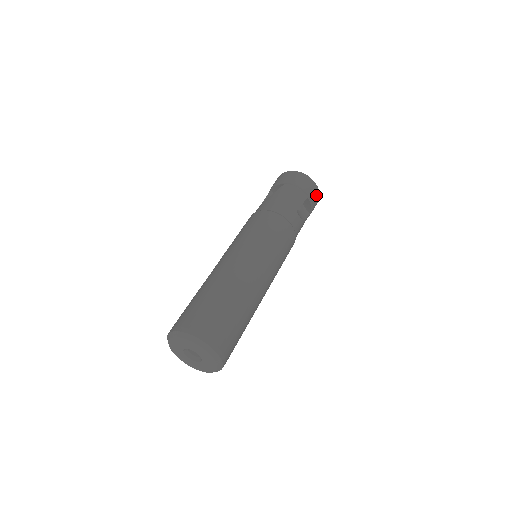
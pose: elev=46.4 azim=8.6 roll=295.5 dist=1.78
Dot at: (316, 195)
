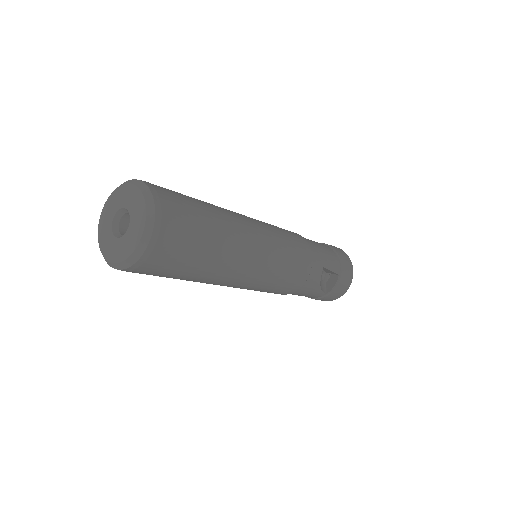
Dot at: (345, 285)
